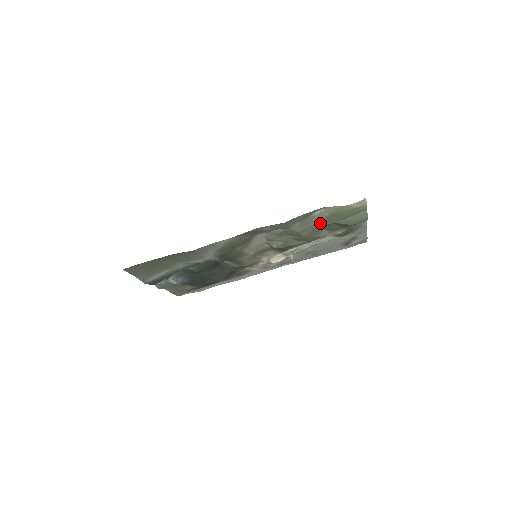
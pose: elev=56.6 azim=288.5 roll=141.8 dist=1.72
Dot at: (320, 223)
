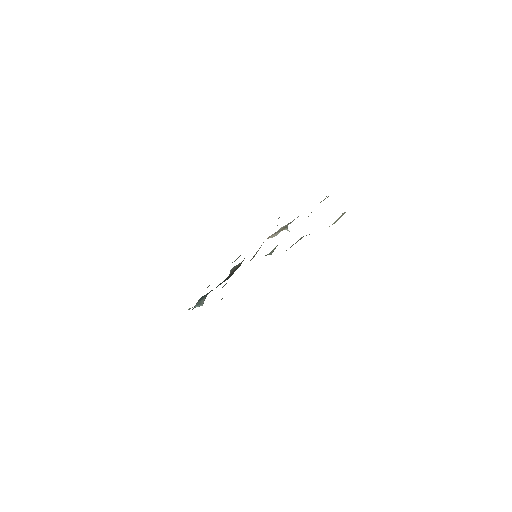
Dot at: occluded
